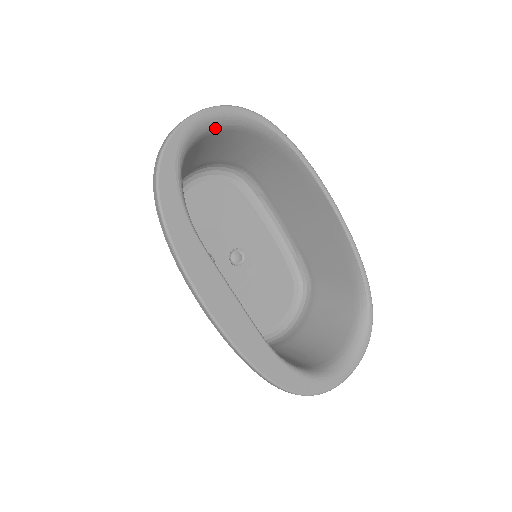
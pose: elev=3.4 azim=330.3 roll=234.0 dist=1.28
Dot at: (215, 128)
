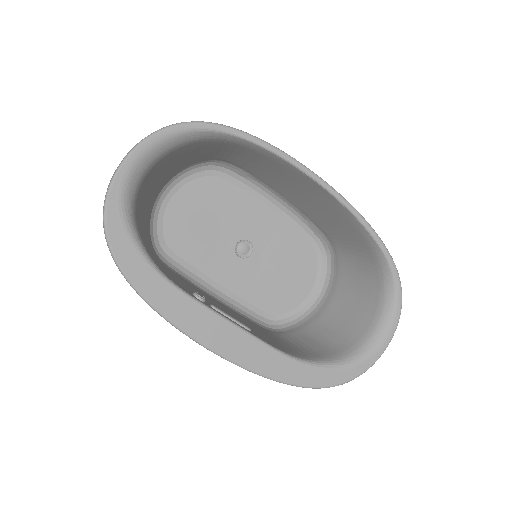
Dot at: (154, 161)
